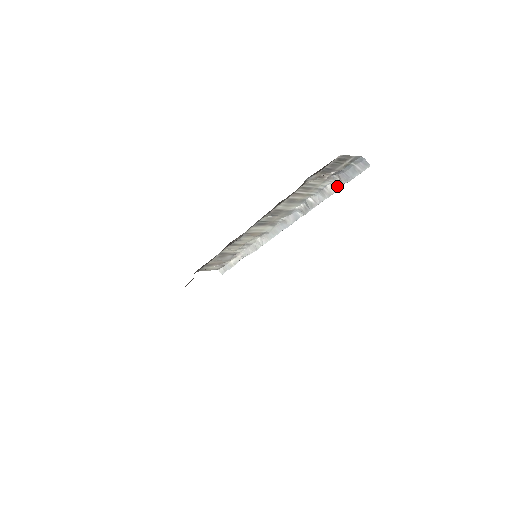
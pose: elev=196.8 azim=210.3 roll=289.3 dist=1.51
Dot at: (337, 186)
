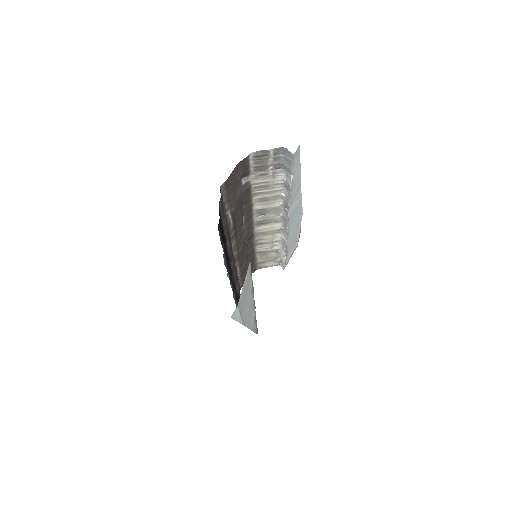
Dot at: (289, 178)
